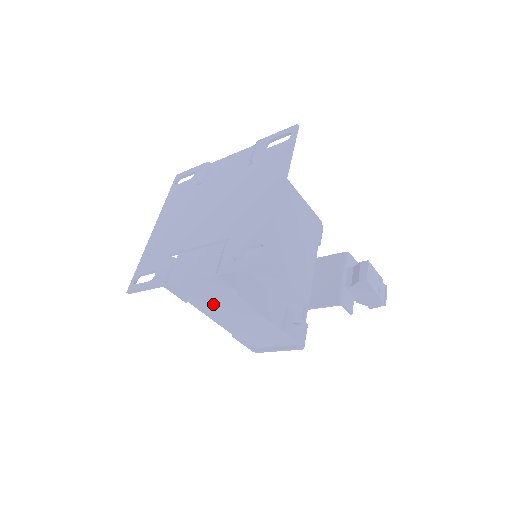
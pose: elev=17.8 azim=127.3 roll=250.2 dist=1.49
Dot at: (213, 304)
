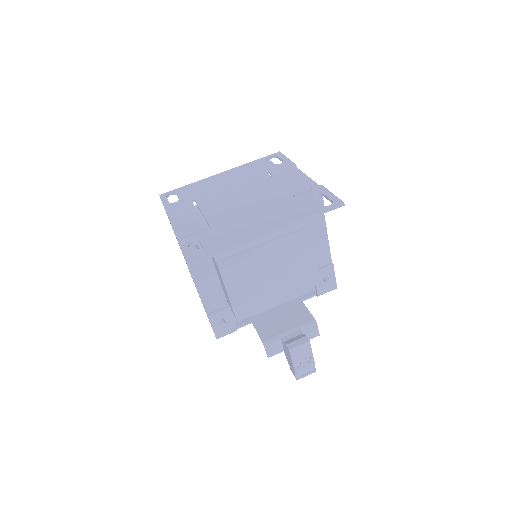
Dot at: occluded
